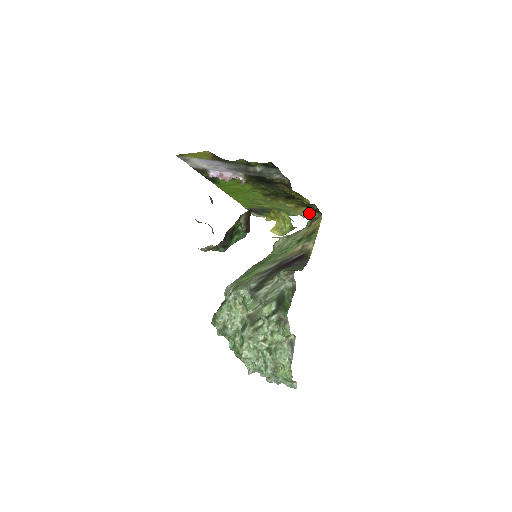
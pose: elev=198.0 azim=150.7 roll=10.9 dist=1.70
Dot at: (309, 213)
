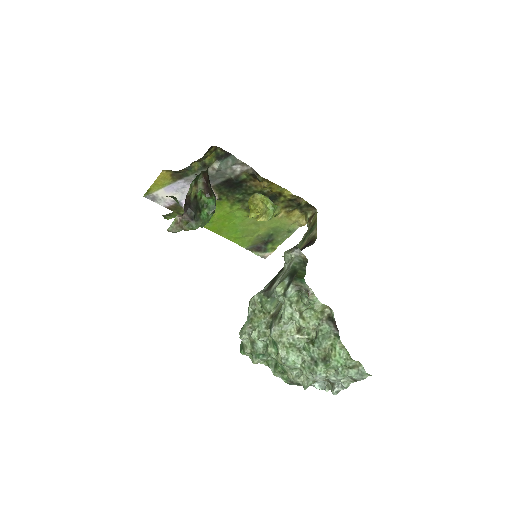
Dot at: (305, 216)
